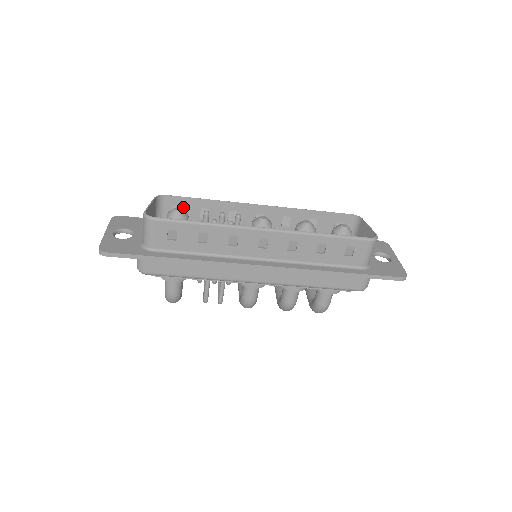
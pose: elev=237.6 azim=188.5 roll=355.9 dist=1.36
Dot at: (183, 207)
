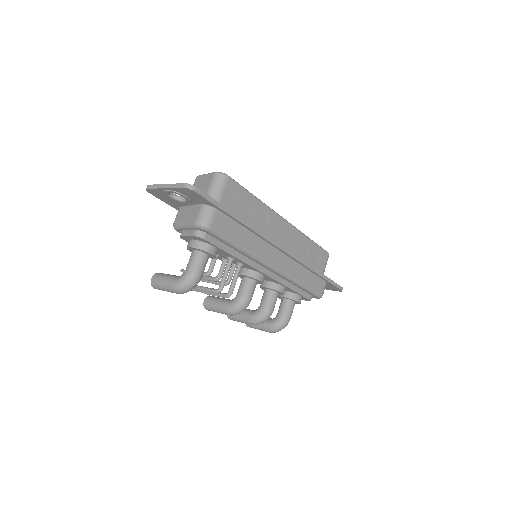
Dot at: occluded
